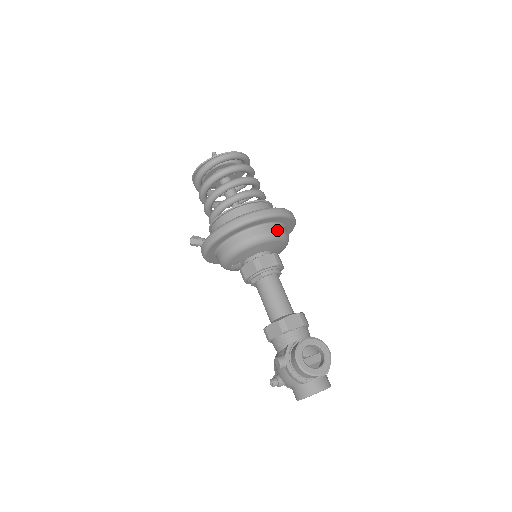
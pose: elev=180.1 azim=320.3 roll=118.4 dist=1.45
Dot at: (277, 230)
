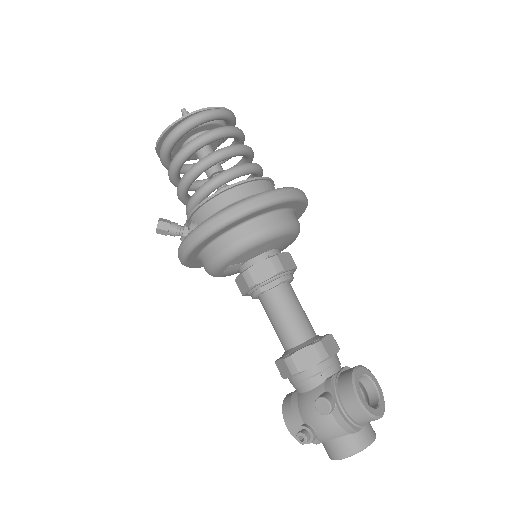
Dot at: (298, 221)
